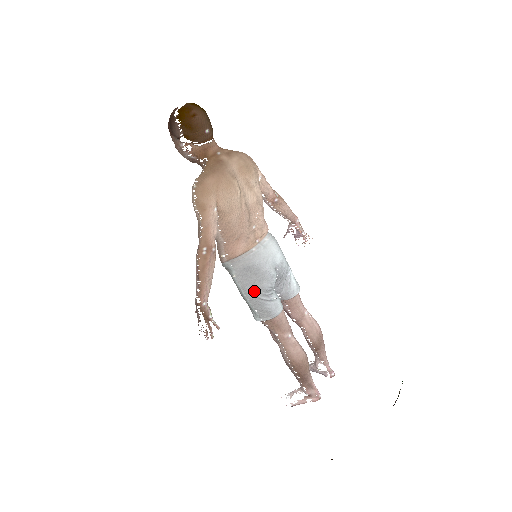
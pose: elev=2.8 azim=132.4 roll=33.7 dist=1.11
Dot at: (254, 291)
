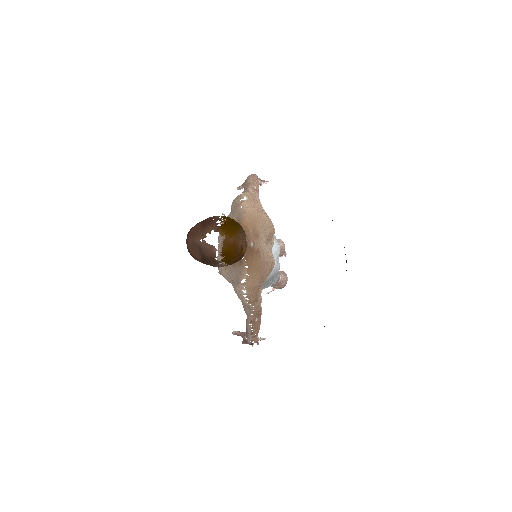
Dot at: (267, 286)
